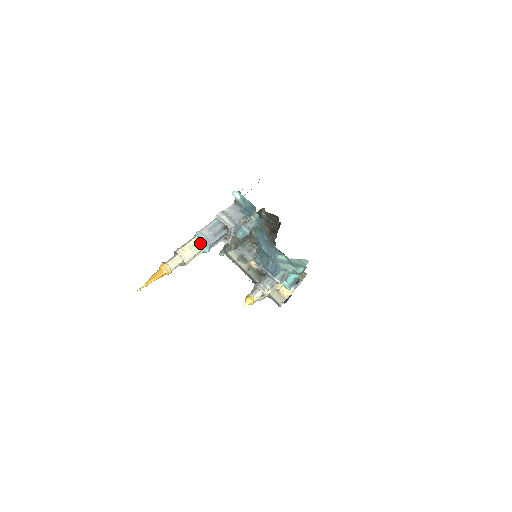
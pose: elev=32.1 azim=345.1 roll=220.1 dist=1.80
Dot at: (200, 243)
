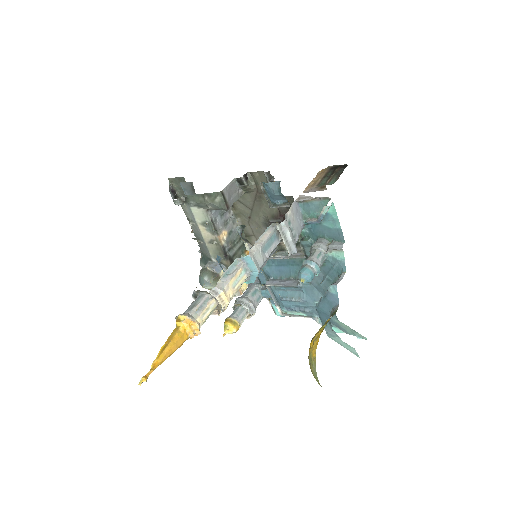
Dot at: (247, 277)
